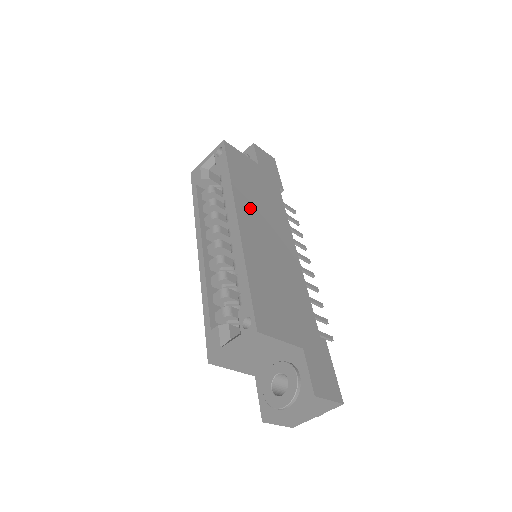
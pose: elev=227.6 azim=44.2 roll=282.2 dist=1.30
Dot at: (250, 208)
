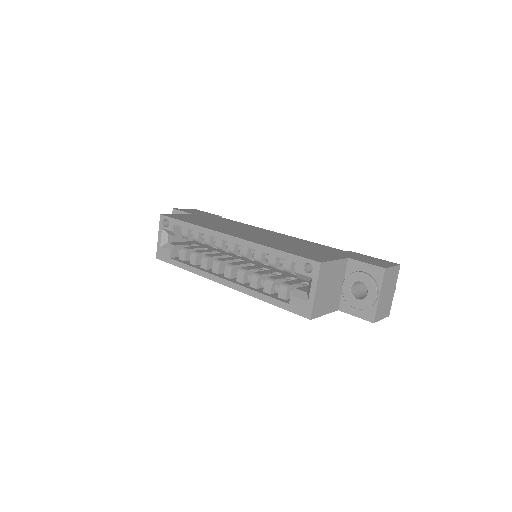
Dot at: (225, 229)
